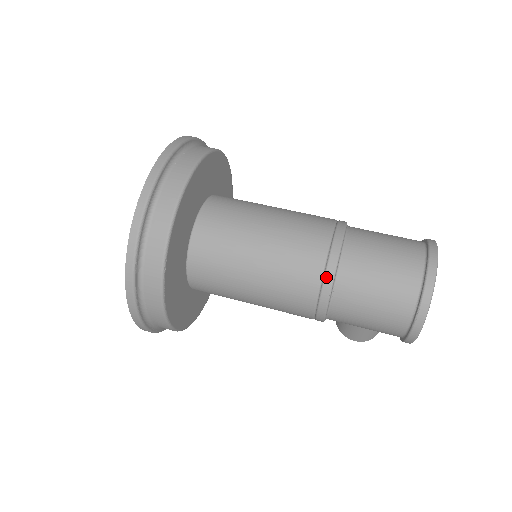
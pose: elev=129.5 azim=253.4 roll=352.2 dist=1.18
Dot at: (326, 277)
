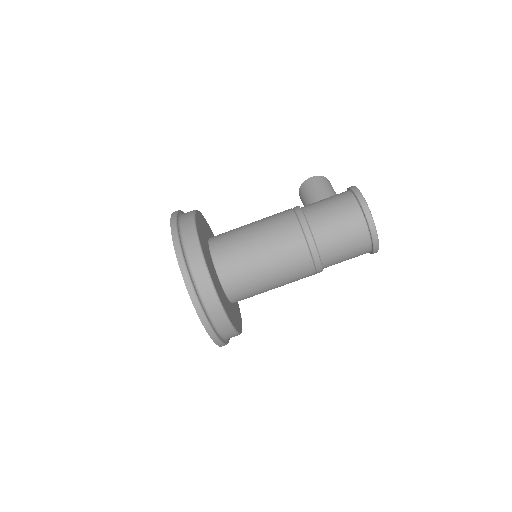
Dot at: occluded
